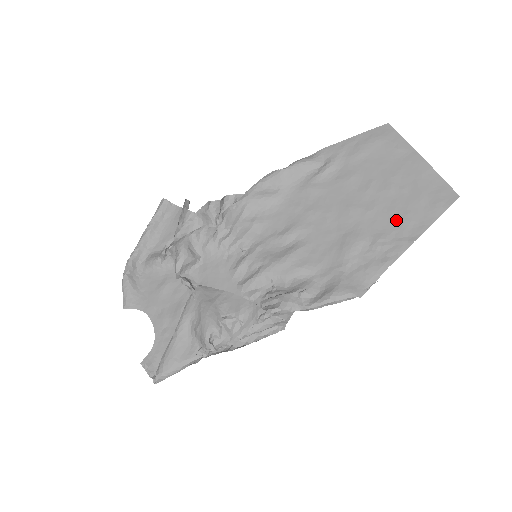
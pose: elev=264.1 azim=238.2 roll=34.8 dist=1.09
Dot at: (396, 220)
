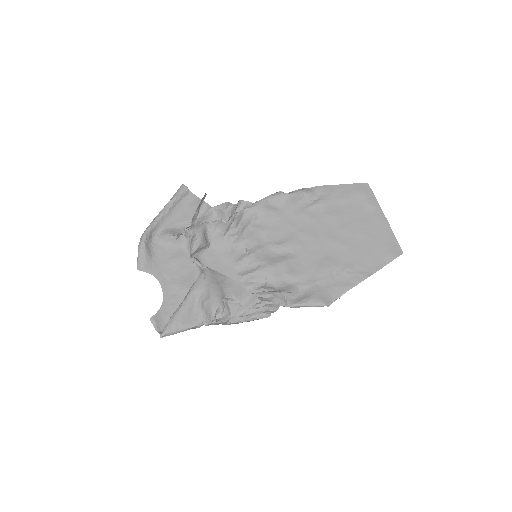
Dot at: (360, 258)
